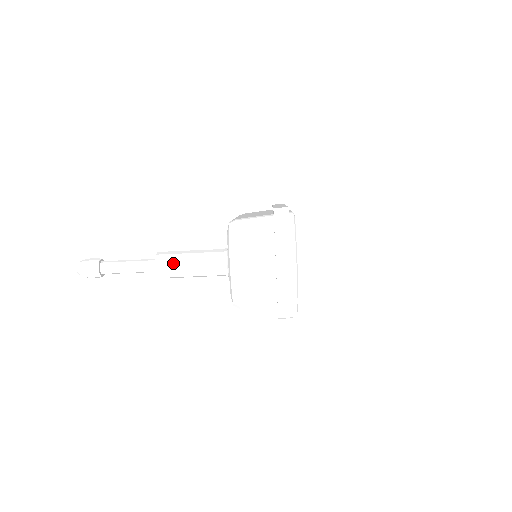
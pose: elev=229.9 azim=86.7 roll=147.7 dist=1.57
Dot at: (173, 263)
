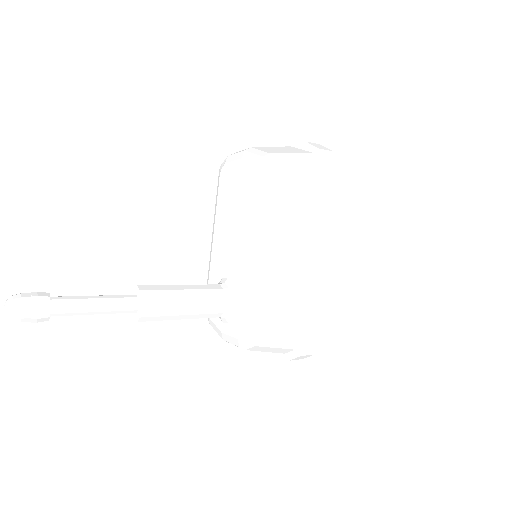
Dot at: (159, 320)
